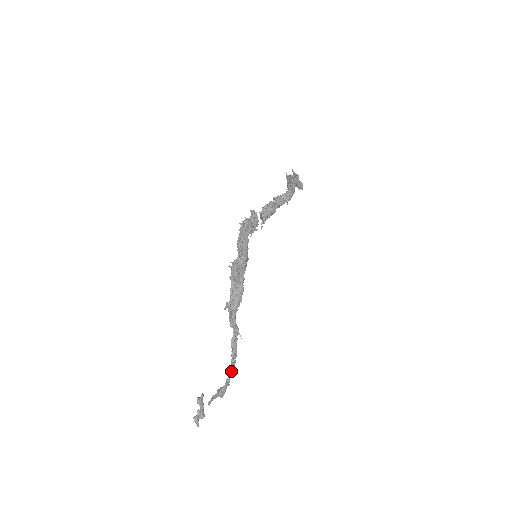
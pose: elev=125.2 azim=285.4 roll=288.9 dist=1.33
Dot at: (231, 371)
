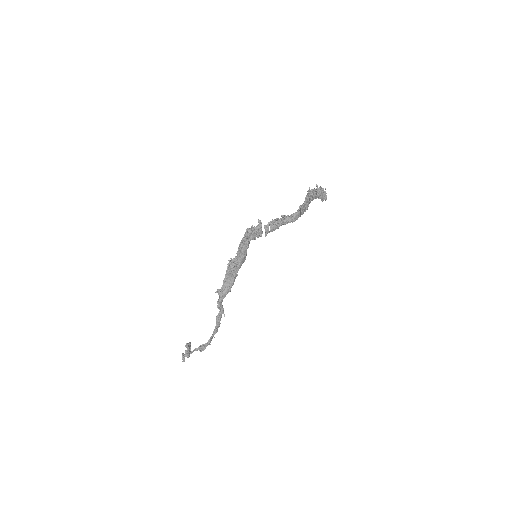
Dot at: (212, 337)
